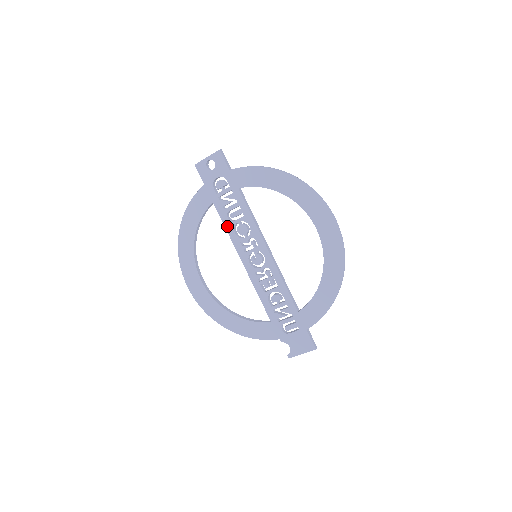
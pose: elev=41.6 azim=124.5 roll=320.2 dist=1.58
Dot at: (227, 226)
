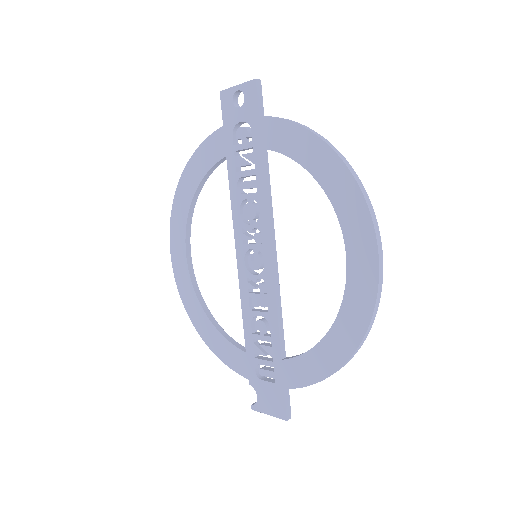
Dot at: (233, 197)
